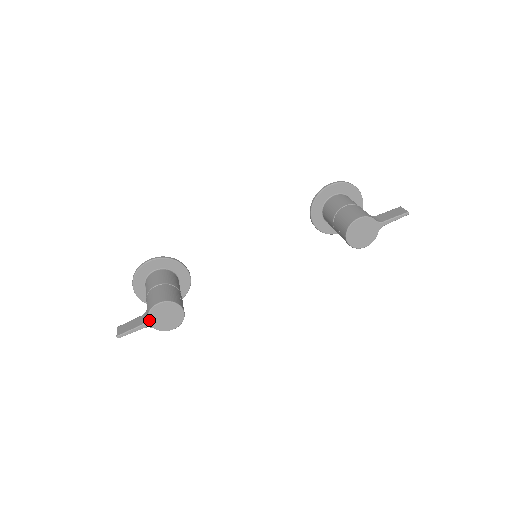
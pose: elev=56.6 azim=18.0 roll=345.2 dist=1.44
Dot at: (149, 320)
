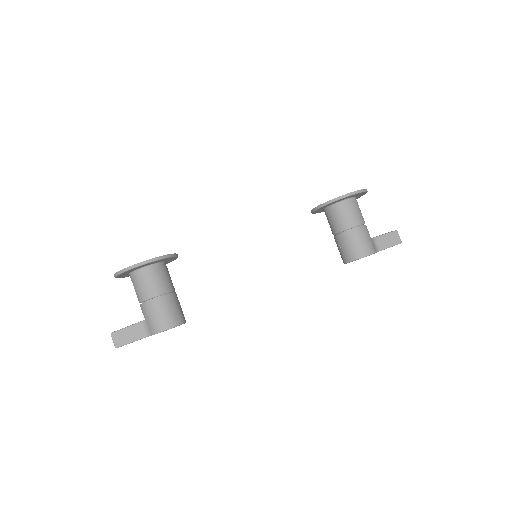
Dot at: occluded
